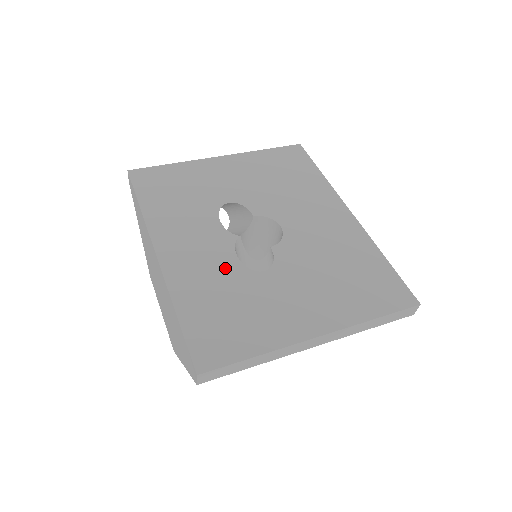
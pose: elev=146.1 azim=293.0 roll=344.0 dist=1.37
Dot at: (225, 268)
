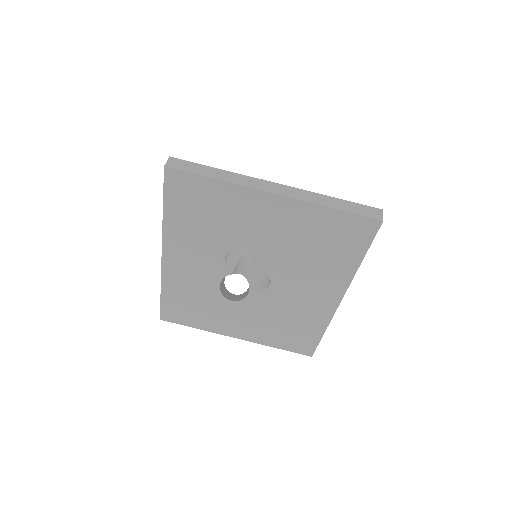
Dot at: (206, 287)
